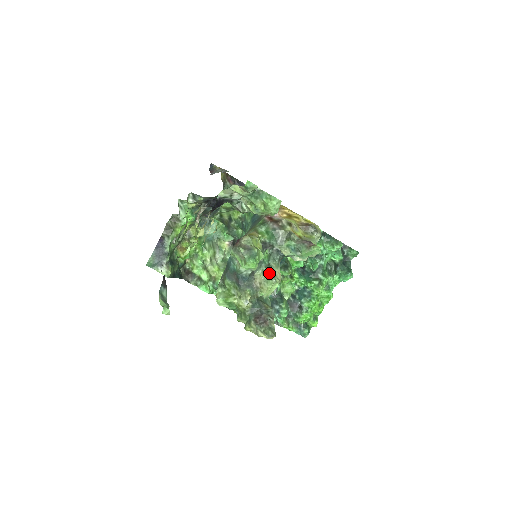
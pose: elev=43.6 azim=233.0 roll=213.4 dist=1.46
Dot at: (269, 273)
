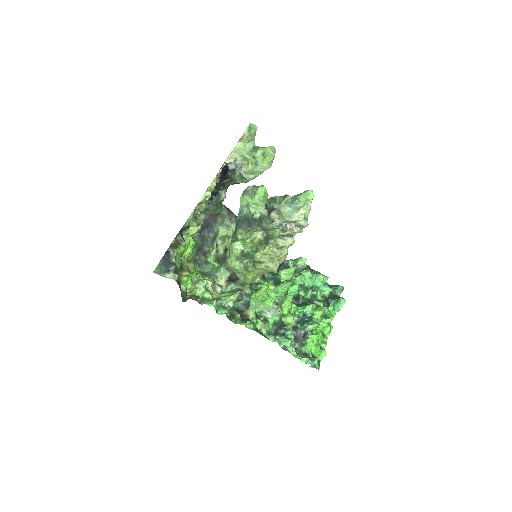
Dot at: (274, 224)
